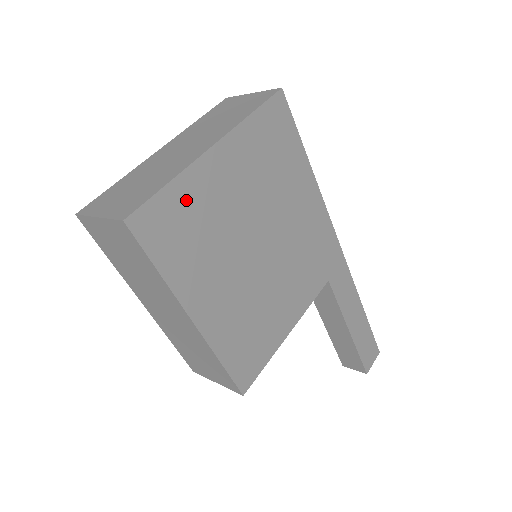
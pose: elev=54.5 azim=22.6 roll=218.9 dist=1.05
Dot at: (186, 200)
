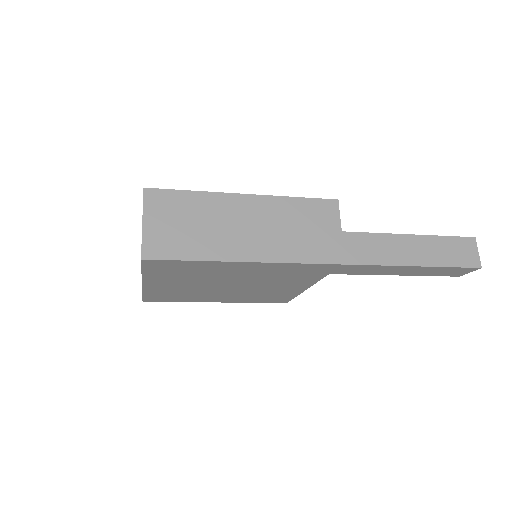
Dot at: (158, 294)
